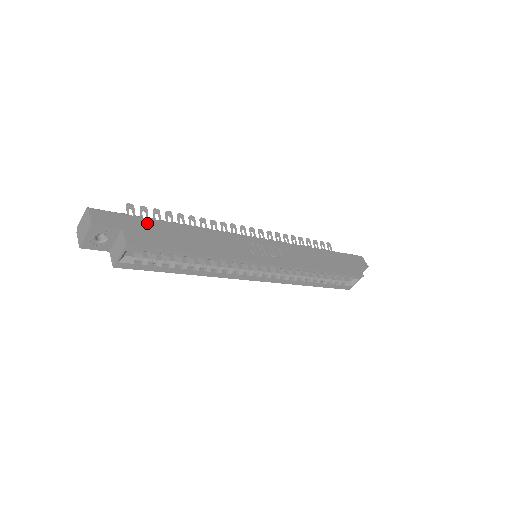
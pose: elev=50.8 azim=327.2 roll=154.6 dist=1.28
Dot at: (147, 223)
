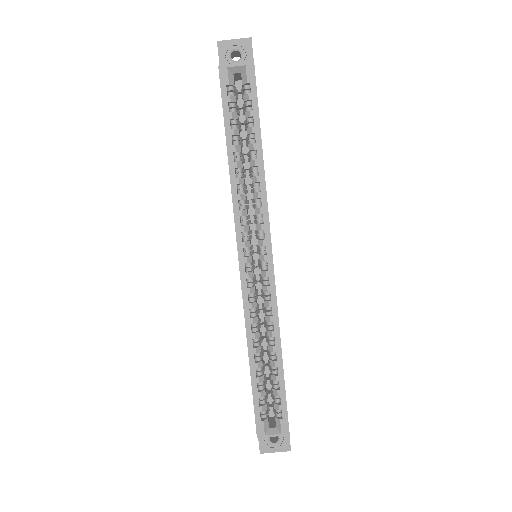
Dot at: occluded
